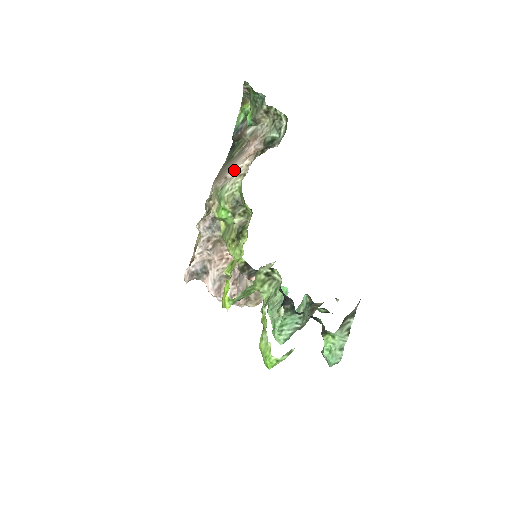
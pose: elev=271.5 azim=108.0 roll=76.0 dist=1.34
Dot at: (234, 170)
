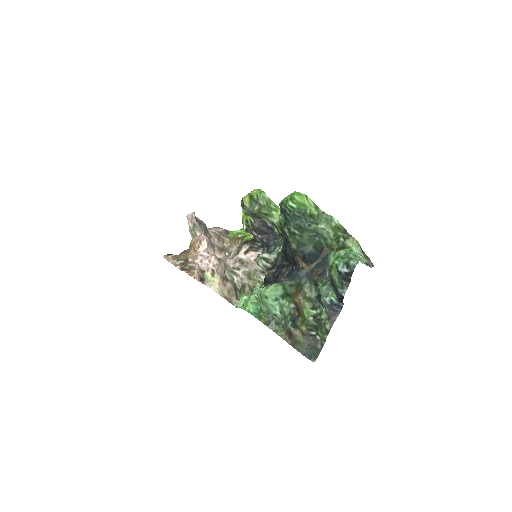
Dot at: occluded
